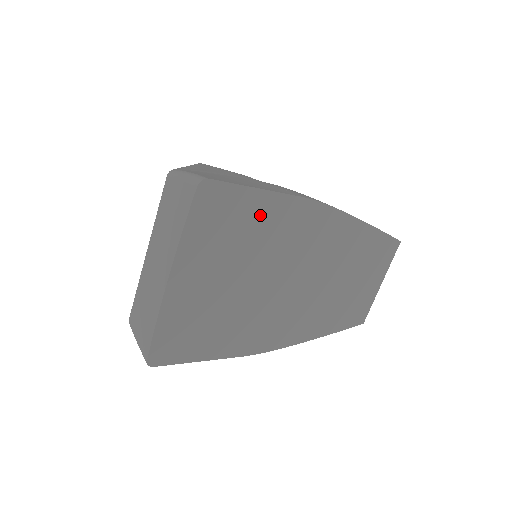
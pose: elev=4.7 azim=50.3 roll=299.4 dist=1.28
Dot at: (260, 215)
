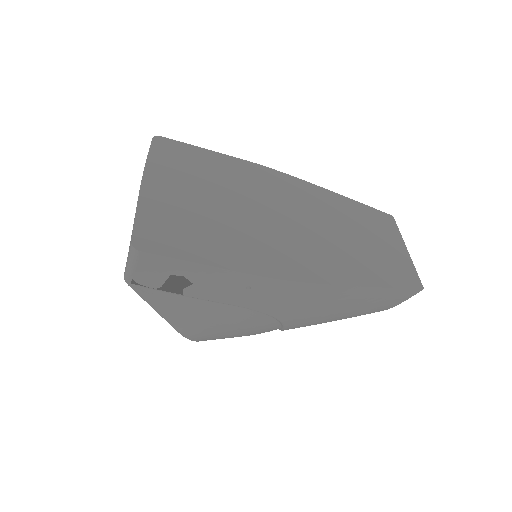
Dot at: (215, 164)
